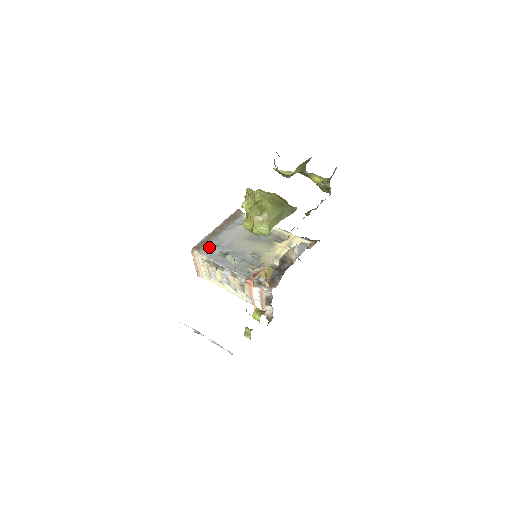
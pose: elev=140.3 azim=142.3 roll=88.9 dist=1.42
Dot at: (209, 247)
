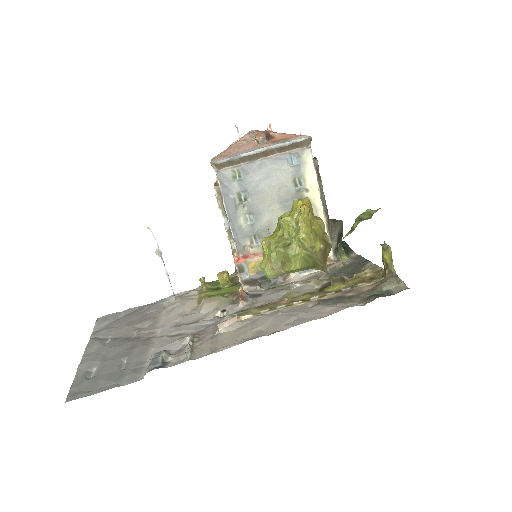
Dot at: (232, 175)
